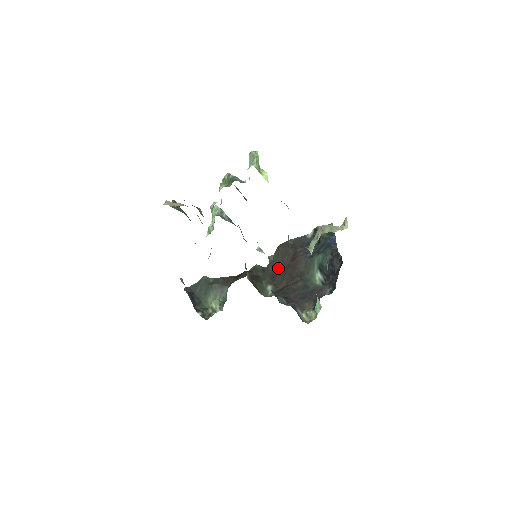
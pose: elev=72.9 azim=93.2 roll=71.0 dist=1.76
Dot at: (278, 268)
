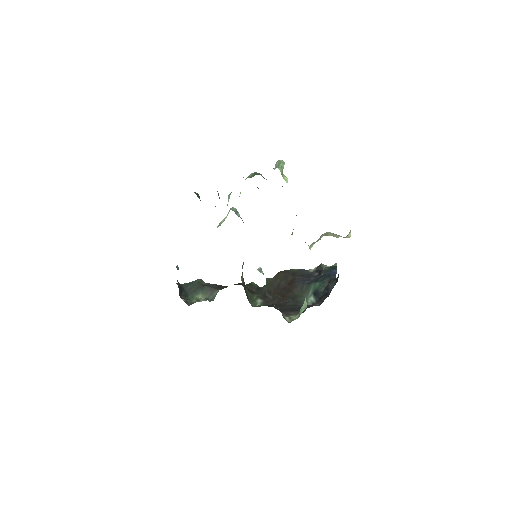
Dot at: (273, 289)
